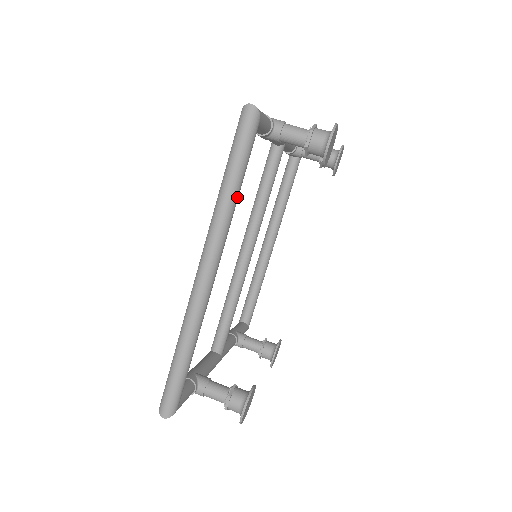
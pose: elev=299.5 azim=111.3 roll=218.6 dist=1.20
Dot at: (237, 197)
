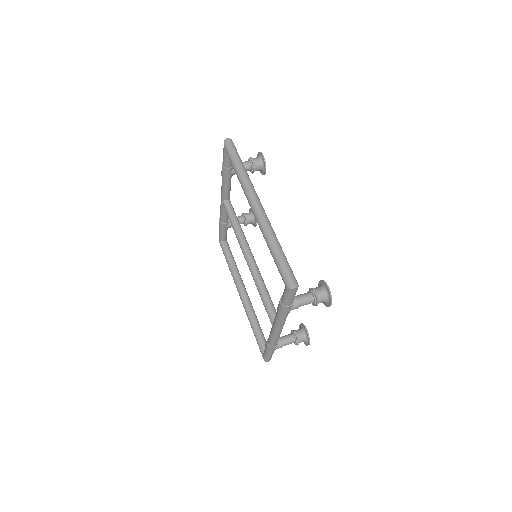
Dot at: (247, 173)
